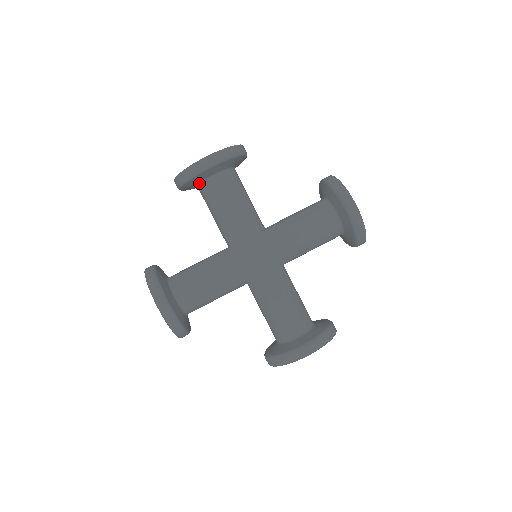
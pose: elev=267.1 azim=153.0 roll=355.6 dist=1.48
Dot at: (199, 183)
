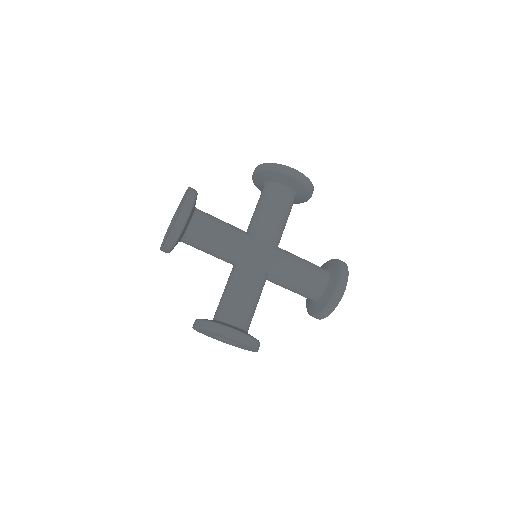
Dot at: (183, 236)
